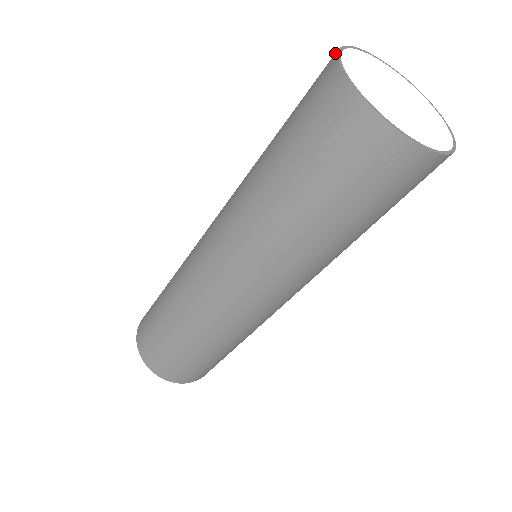
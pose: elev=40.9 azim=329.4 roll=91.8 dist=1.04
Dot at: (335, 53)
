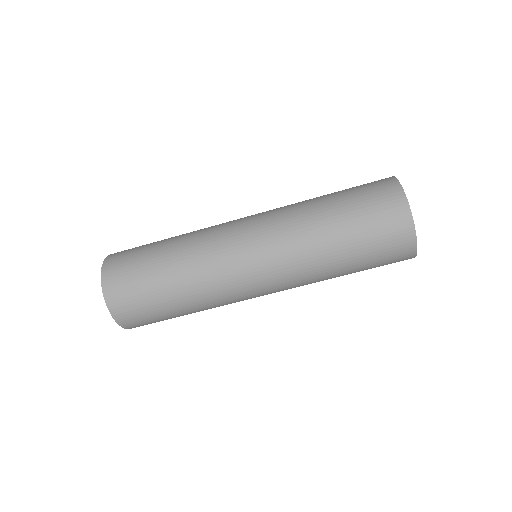
Dot at: (392, 177)
